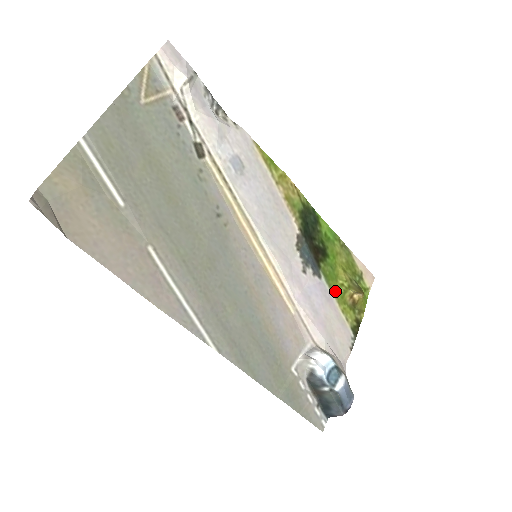
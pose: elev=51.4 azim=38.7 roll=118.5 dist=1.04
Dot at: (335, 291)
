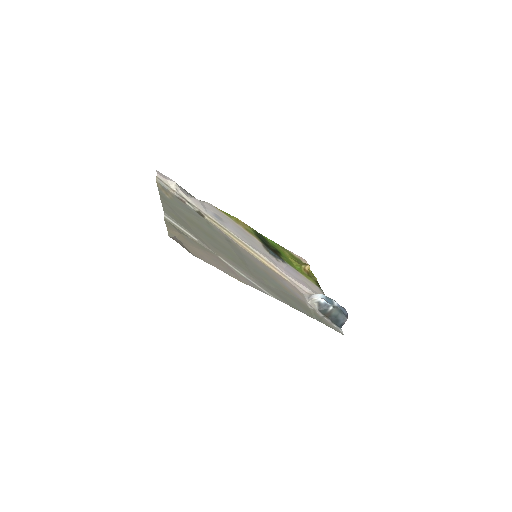
Dot at: (296, 269)
